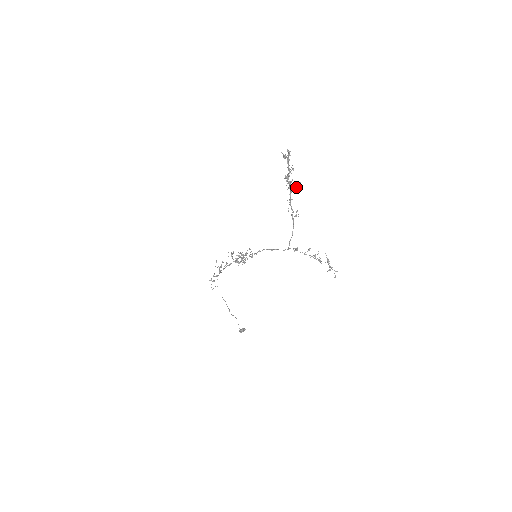
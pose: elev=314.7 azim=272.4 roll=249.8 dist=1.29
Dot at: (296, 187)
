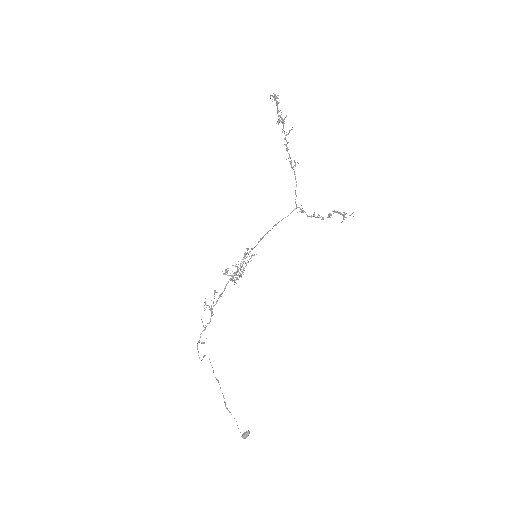
Dot at: (289, 130)
